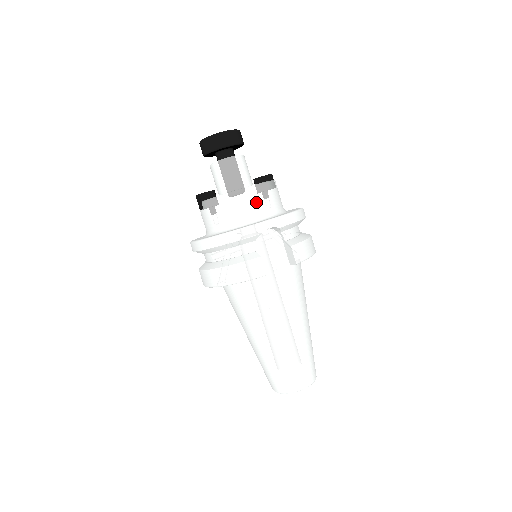
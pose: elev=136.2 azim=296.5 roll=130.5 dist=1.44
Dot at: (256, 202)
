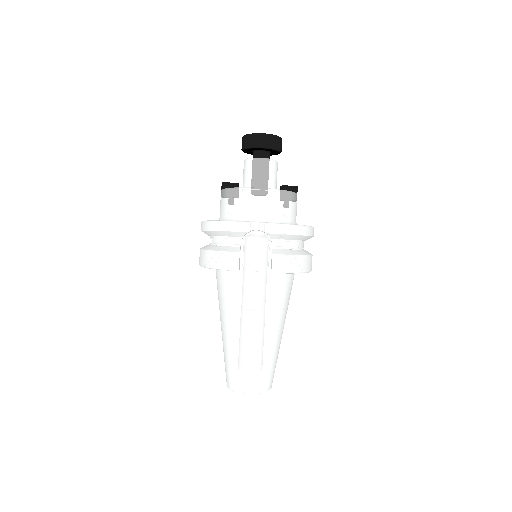
Dot at: (260, 204)
